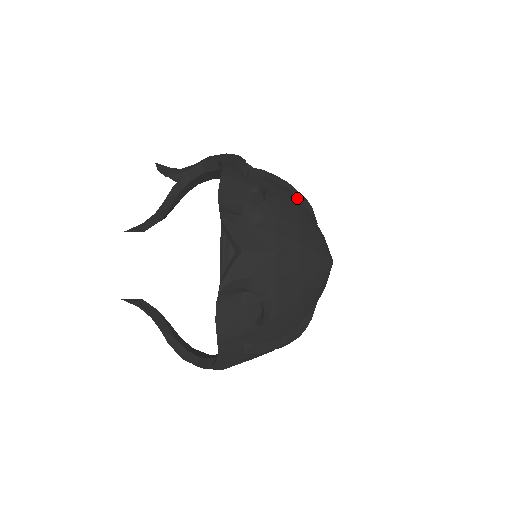
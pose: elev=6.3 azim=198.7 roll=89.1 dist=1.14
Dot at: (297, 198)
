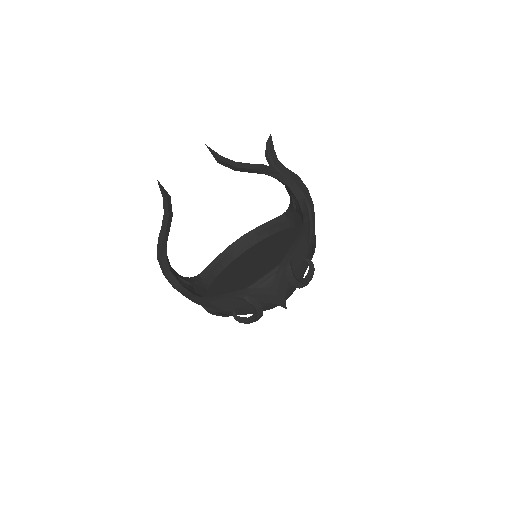
Dot at: occluded
